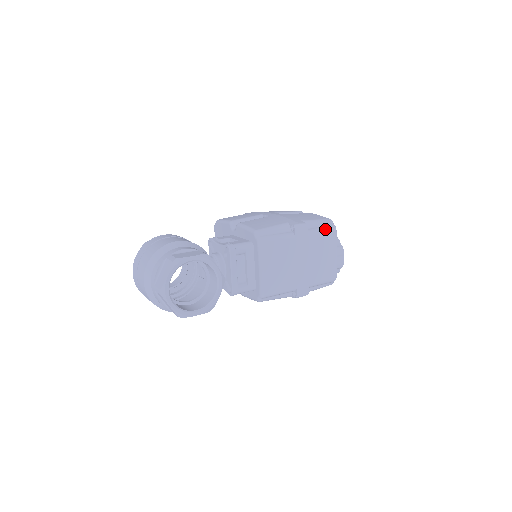
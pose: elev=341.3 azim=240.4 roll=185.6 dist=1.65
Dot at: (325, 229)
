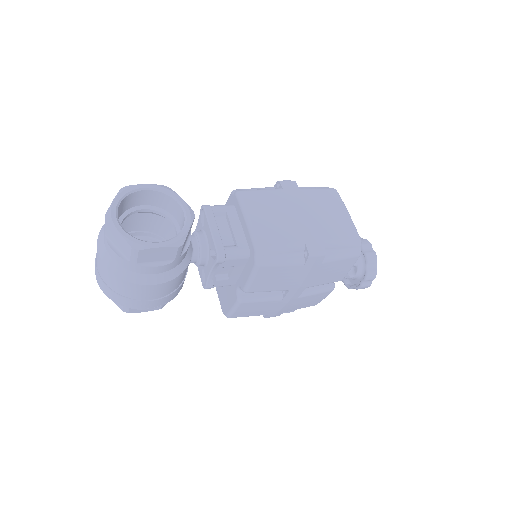
Dot at: (321, 188)
